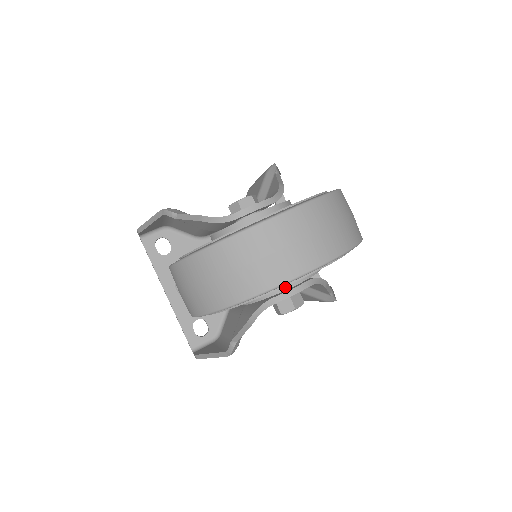
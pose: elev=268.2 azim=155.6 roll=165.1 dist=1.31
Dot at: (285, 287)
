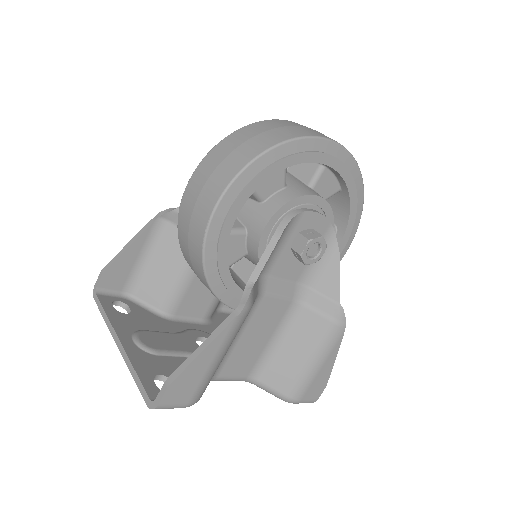
Dot at: (313, 194)
